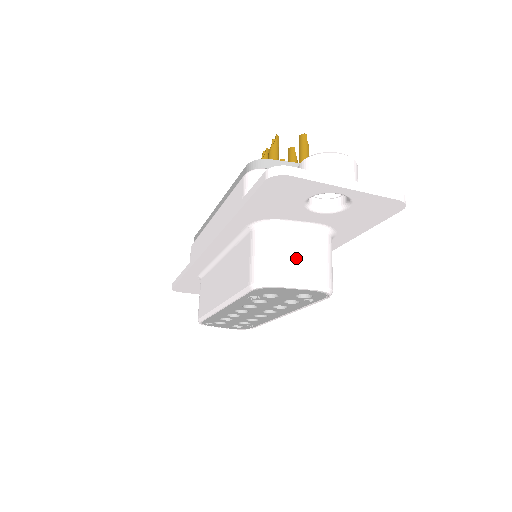
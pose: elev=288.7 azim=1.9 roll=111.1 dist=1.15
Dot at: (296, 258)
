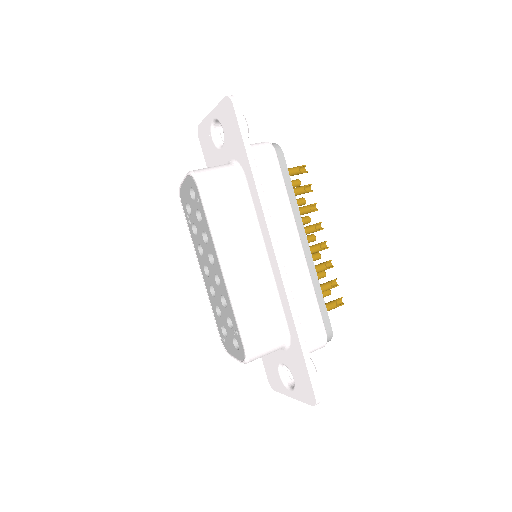
Dot at: occluded
